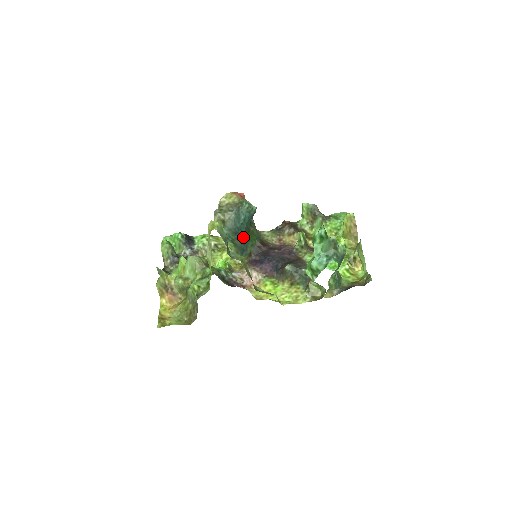
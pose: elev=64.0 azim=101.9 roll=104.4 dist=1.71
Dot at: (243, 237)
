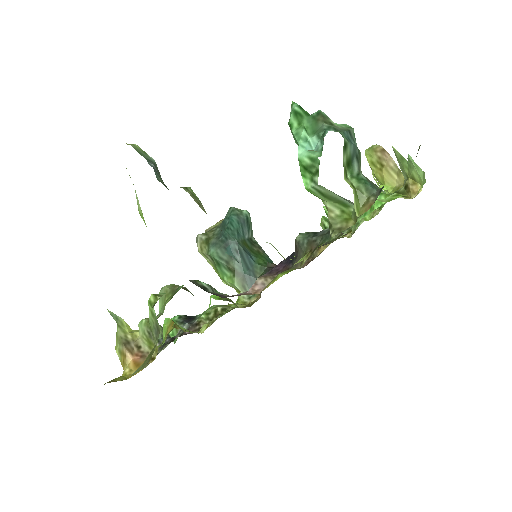
Dot at: (239, 253)
